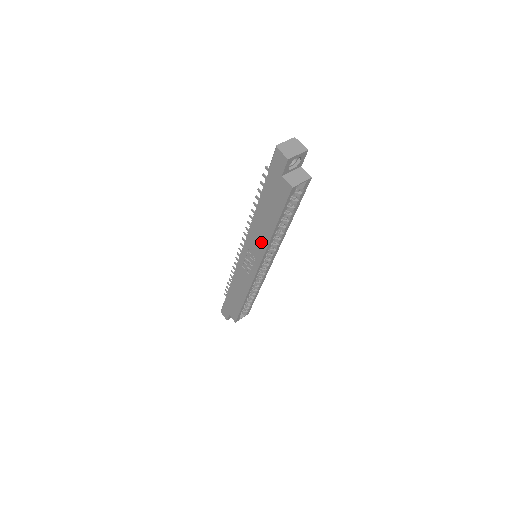
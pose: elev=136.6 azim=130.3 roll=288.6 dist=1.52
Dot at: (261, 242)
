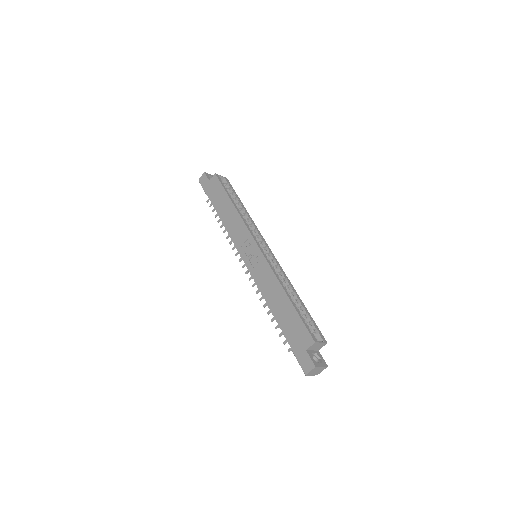
Dot at: (238, 224)
